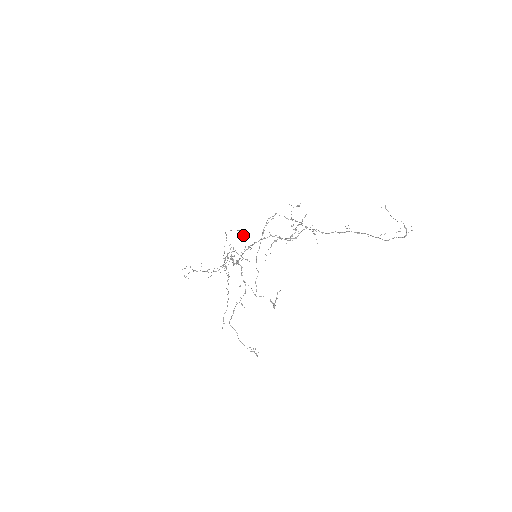
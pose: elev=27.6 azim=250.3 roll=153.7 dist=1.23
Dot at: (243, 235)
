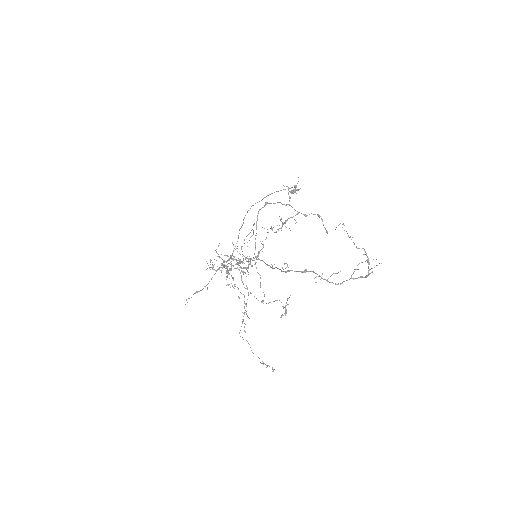
Dot at: (291, 192)
